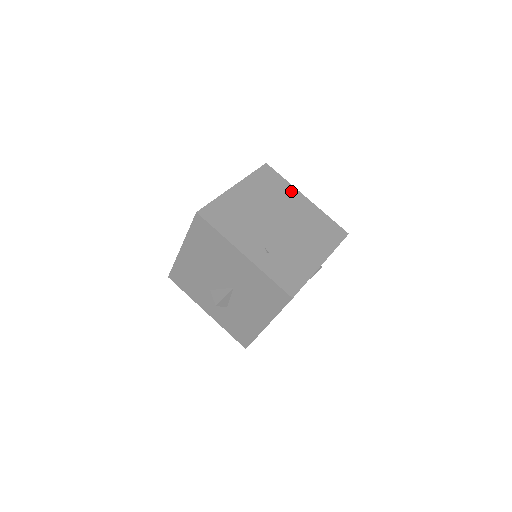
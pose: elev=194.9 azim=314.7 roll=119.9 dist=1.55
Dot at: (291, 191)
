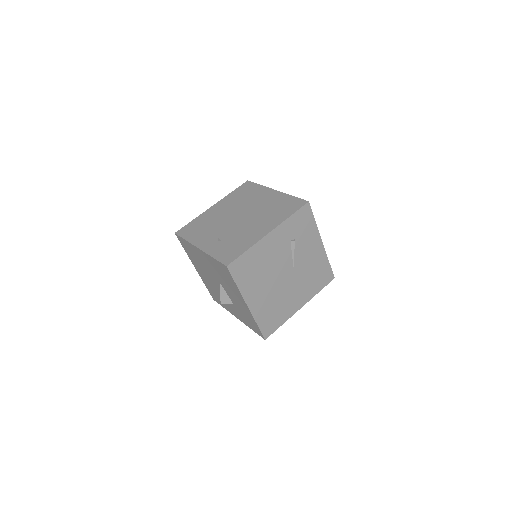
Dot at: (262, 191)
